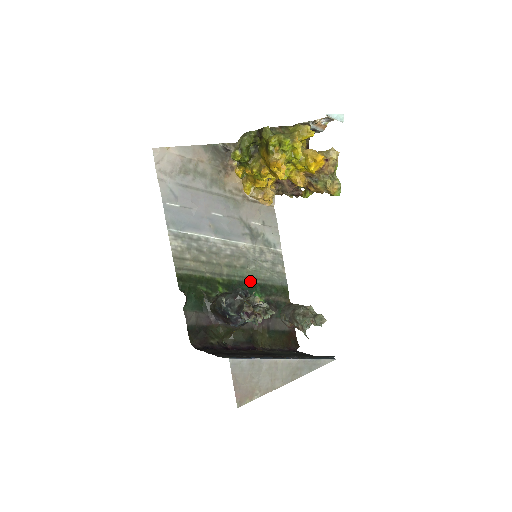
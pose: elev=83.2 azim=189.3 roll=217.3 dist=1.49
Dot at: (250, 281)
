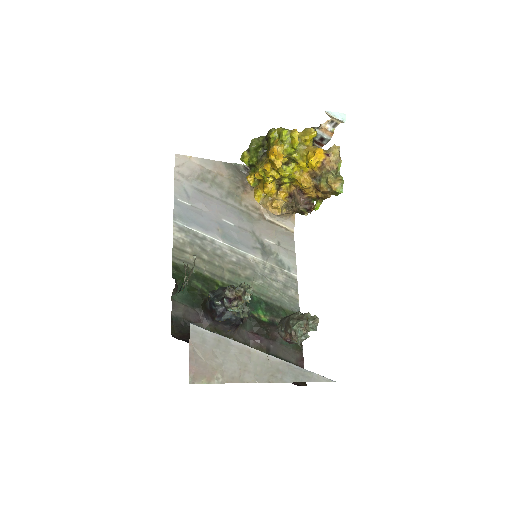
Dot at: (254, 295)
